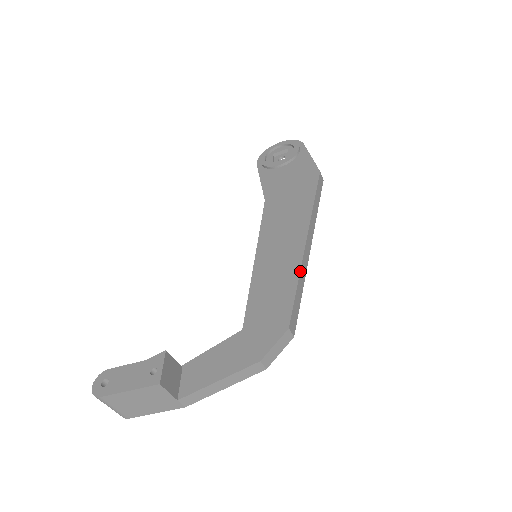
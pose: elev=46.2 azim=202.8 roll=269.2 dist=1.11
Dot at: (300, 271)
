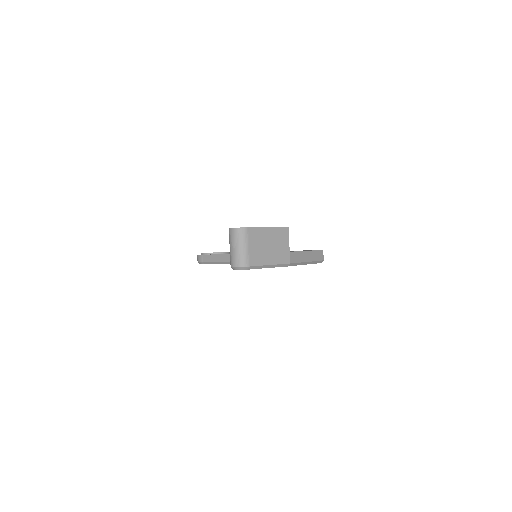
Dot at: occluded
